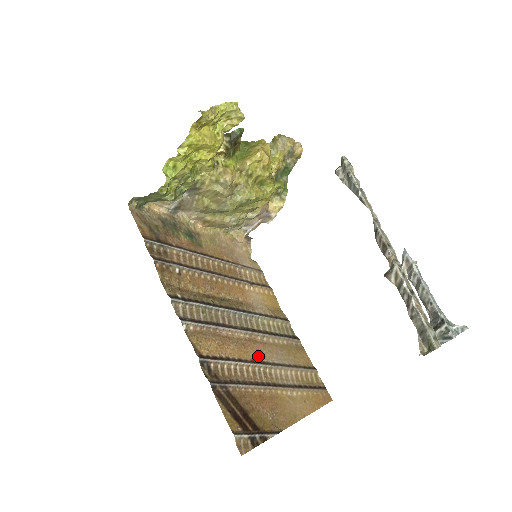
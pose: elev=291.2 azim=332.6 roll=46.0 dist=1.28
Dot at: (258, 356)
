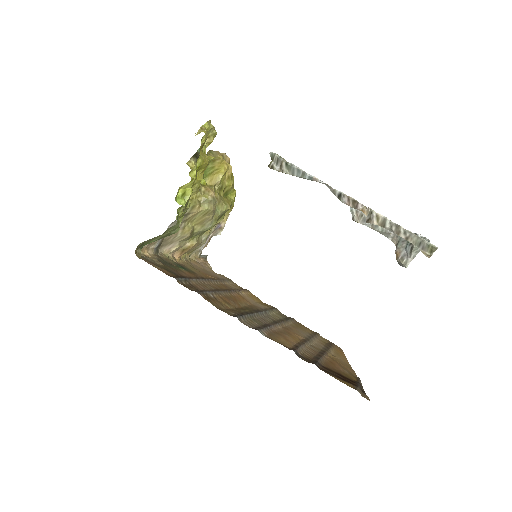
Dot at: (299, 337)
